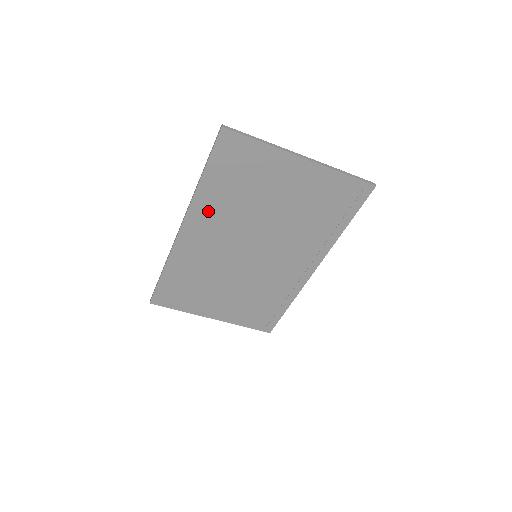
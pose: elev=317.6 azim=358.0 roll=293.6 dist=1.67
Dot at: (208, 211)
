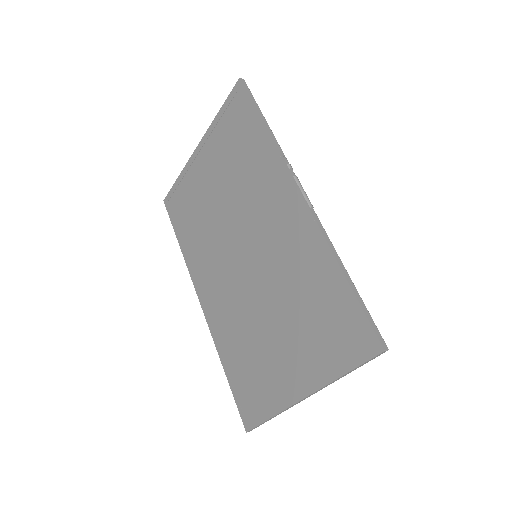
Dot at: (199, 262)
